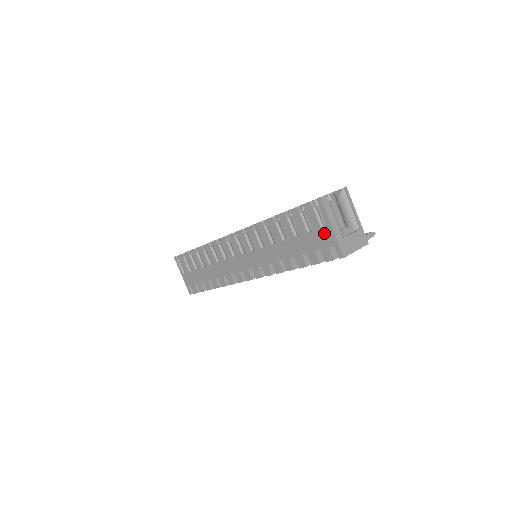
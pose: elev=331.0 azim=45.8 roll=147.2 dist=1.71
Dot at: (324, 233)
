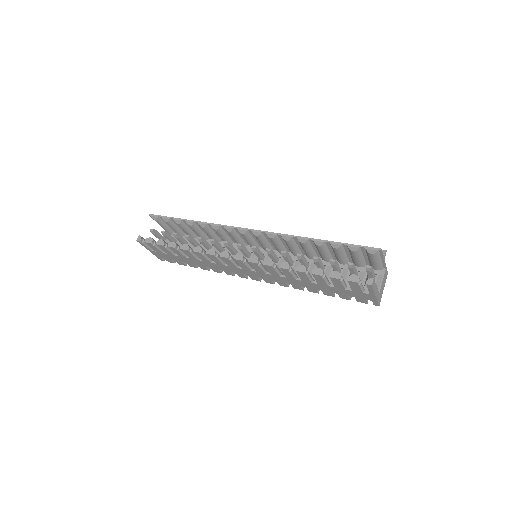
Dot at: (365, 295)
